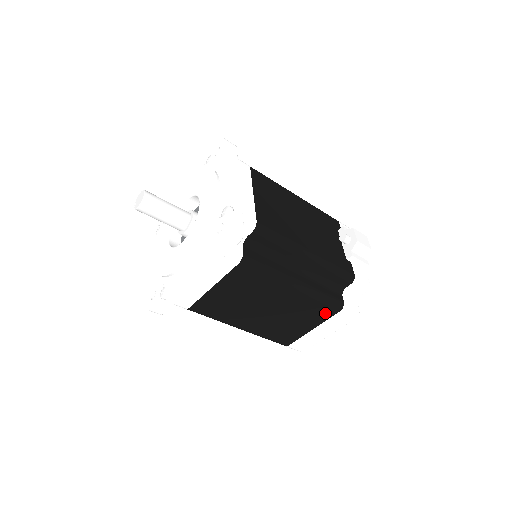
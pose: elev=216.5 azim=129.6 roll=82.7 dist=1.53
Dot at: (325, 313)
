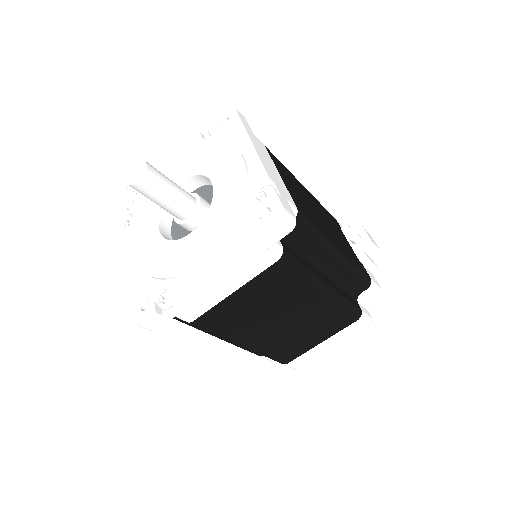
Dot at: (342, 323)
